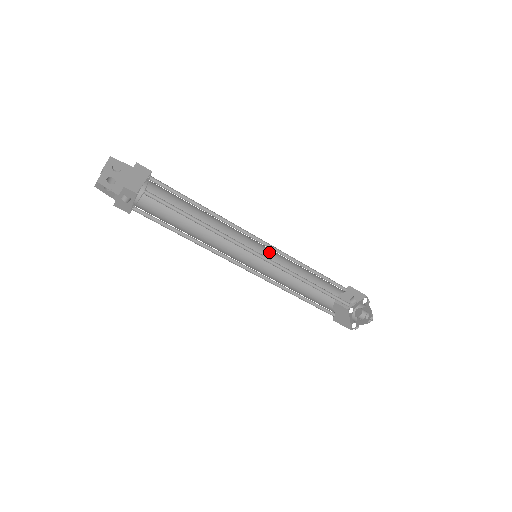
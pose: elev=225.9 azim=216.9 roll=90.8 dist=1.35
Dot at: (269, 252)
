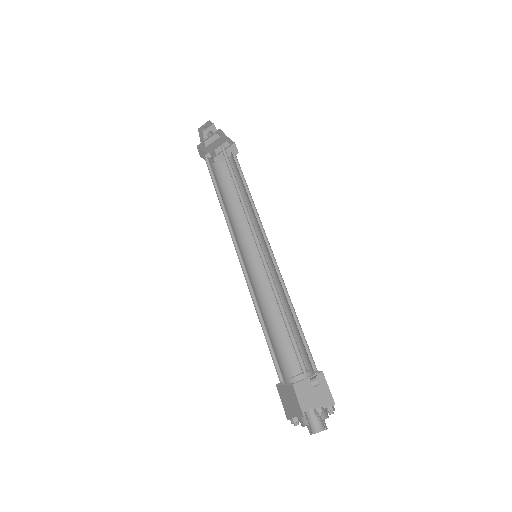
Dot at: (270, 271)
